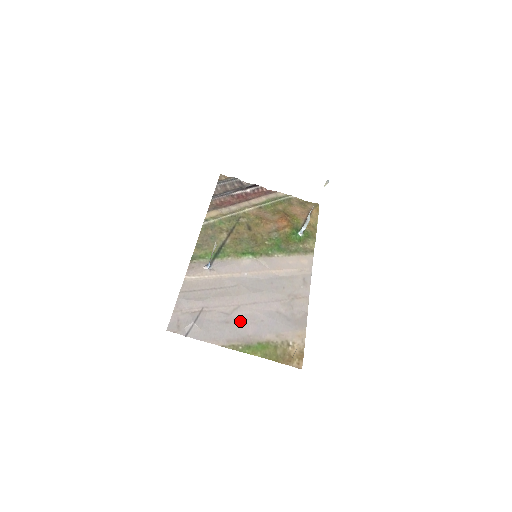
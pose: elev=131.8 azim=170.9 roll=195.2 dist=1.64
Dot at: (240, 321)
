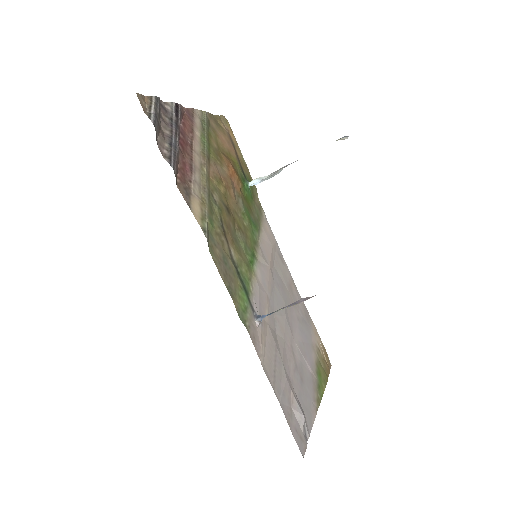
Dot at: (302, 365)
